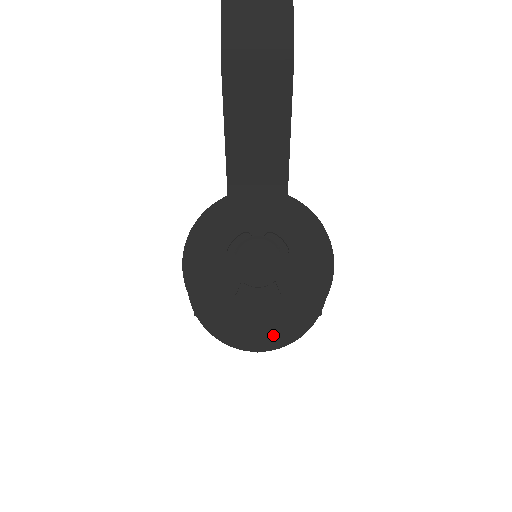
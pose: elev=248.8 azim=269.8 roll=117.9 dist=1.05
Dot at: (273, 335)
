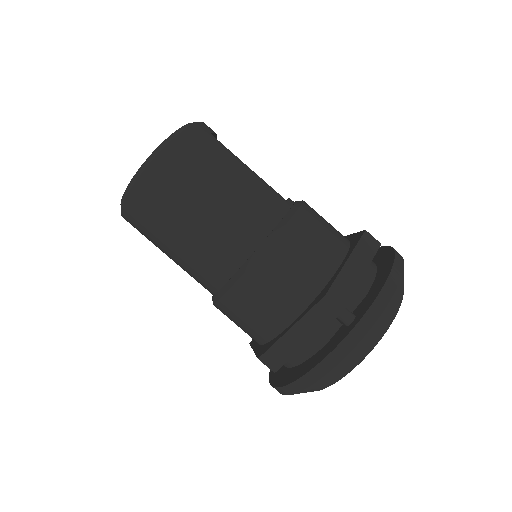
Dot at: (164, 144)
